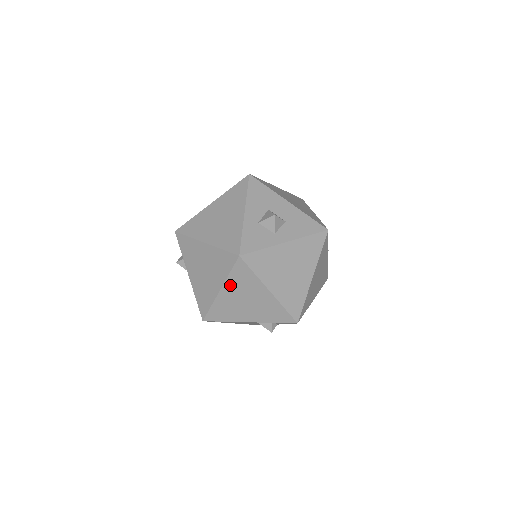
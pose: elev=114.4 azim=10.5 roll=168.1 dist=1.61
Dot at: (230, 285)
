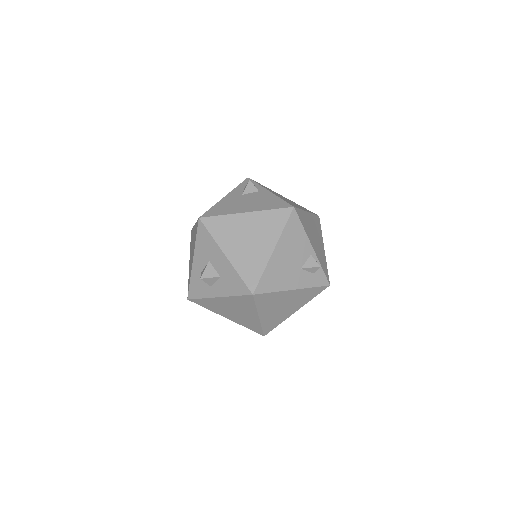
Dot at: occluded
